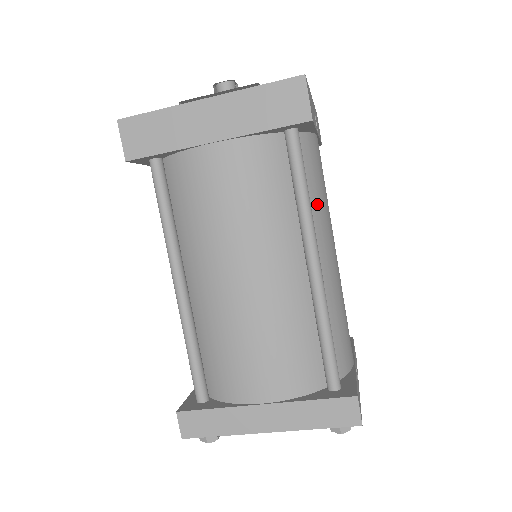
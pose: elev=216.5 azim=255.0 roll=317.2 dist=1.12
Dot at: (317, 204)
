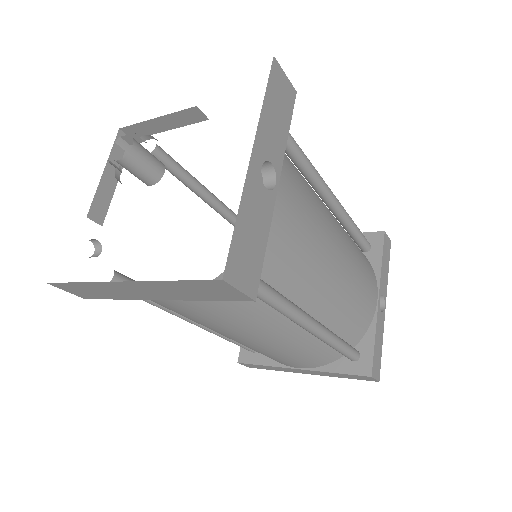
Dot at: (299, 272)
